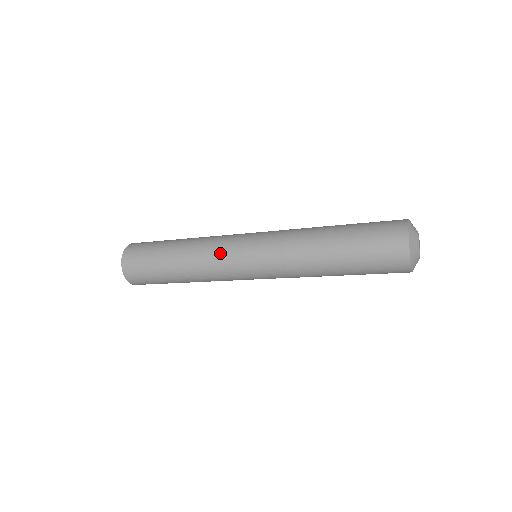
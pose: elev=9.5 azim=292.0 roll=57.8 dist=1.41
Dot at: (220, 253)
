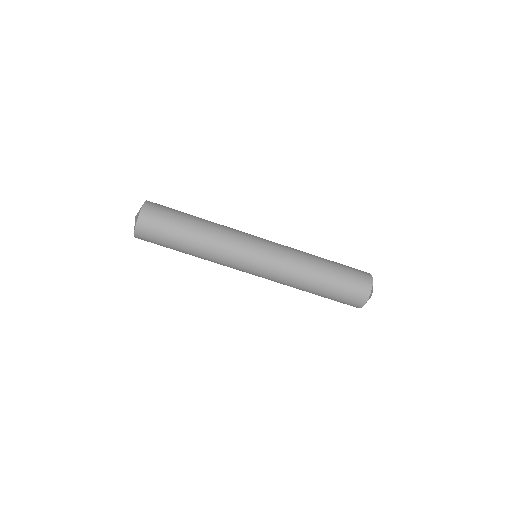
Dot at: occluded
